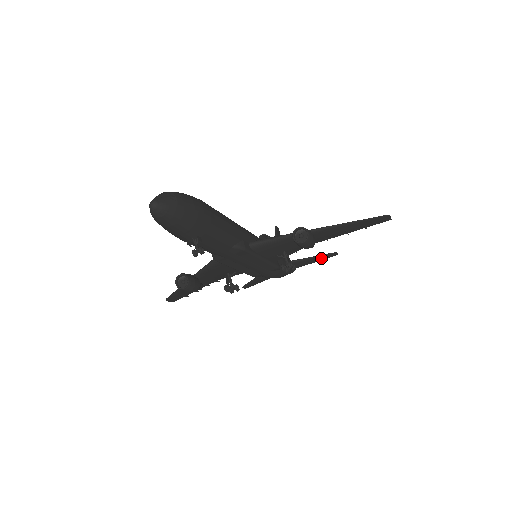
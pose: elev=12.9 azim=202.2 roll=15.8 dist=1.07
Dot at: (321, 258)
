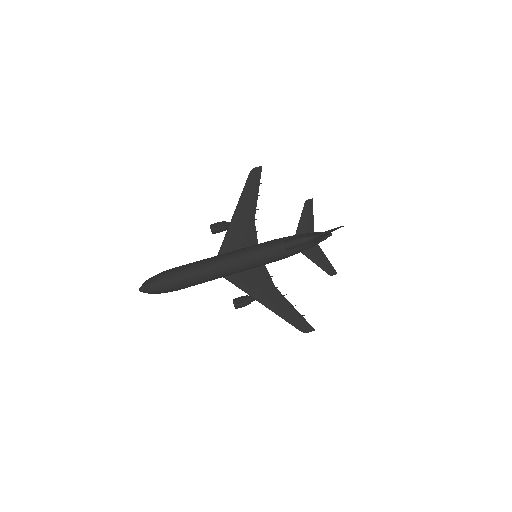
Dot at: (325, 265)
